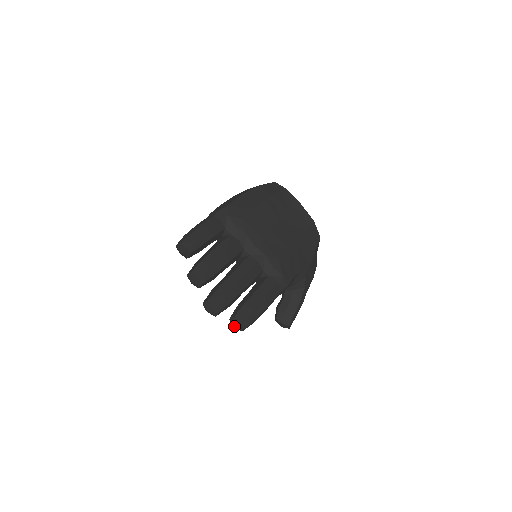
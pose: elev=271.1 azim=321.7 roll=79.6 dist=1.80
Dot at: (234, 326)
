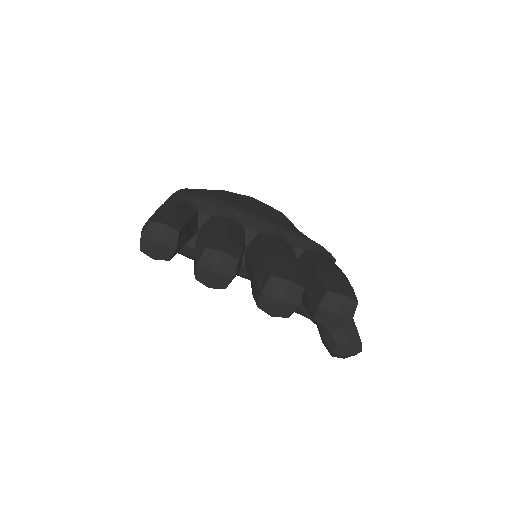
Dot at: (335, 315)
